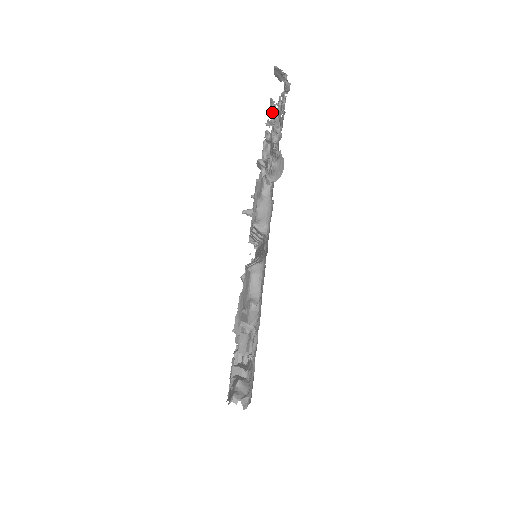
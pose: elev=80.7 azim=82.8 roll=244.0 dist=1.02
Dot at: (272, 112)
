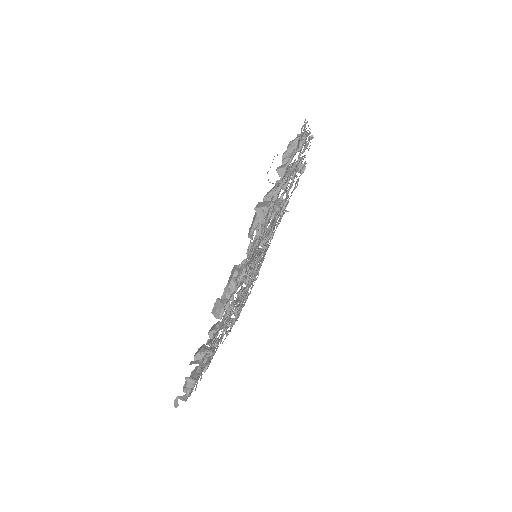
Dot at: occluded
